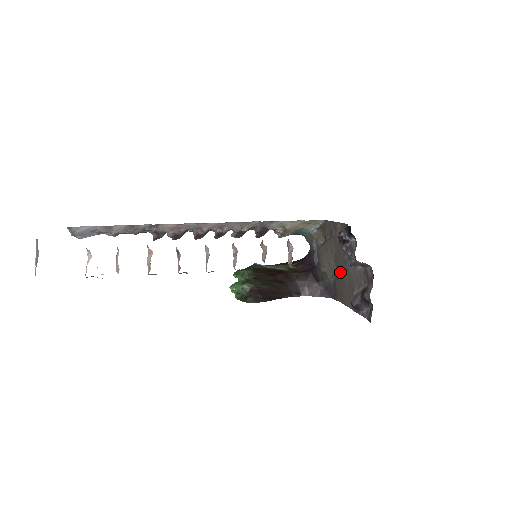
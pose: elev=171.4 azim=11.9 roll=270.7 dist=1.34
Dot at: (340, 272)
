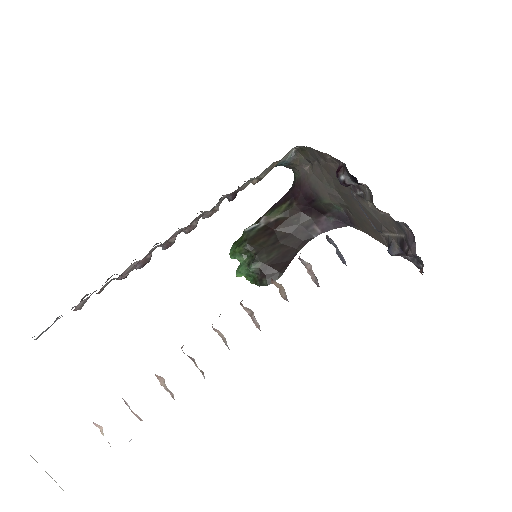
Dot at: (352, 206)
